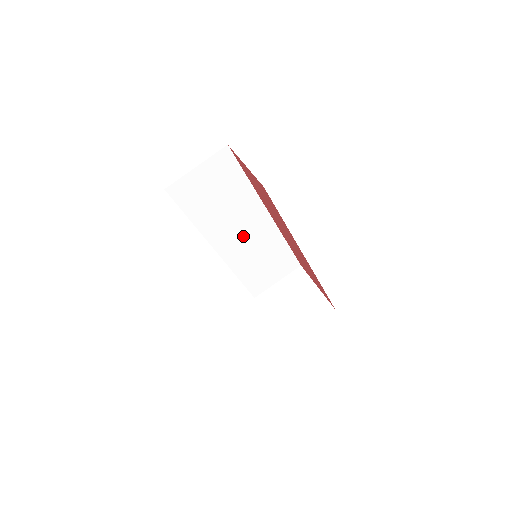
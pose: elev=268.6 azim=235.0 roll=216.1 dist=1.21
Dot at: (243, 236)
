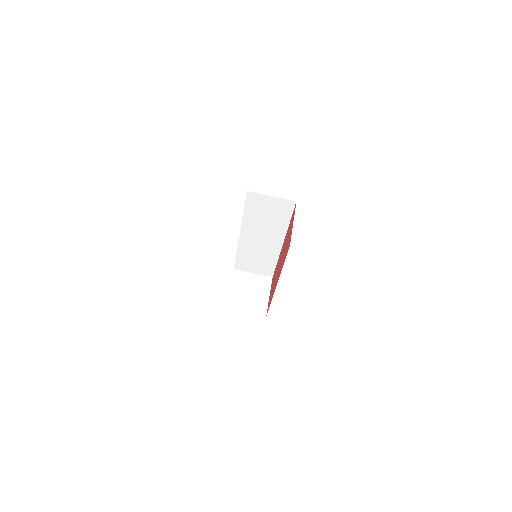
Dot at: (260, 240)
